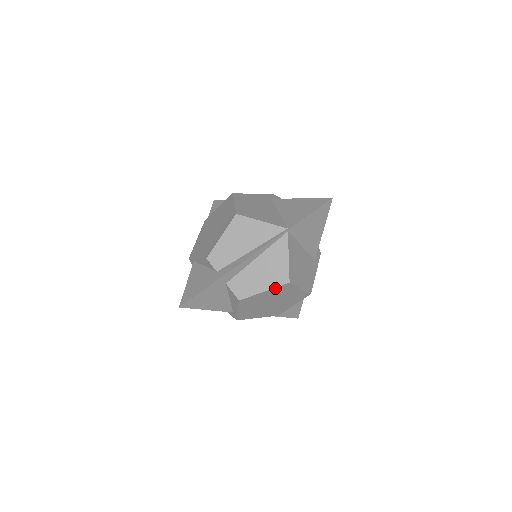
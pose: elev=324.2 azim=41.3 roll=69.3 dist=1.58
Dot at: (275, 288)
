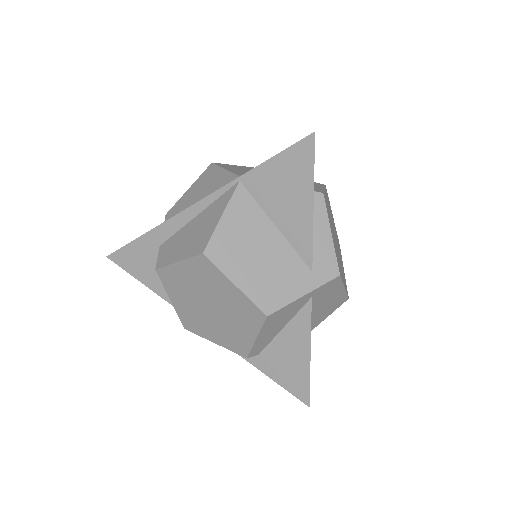
Dot at: (190, 260)
